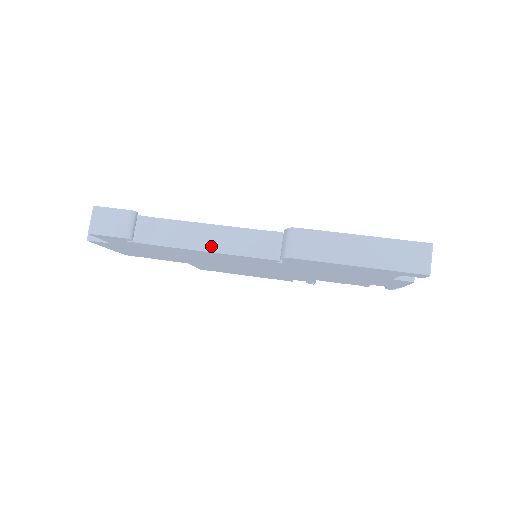
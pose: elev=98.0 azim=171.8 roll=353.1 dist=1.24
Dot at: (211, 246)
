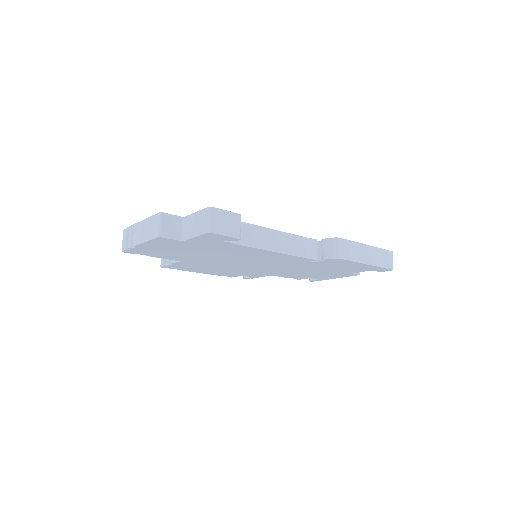
Dot at: (279, 248)
